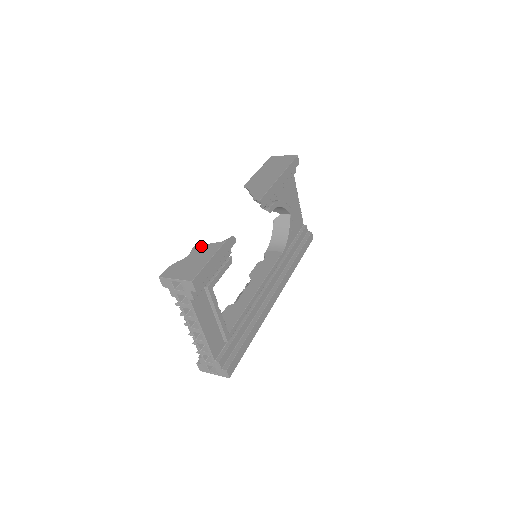
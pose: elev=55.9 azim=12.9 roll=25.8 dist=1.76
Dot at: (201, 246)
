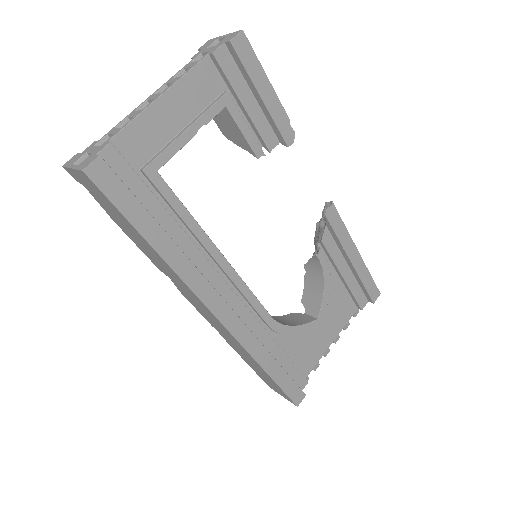
Dot at: occluded
